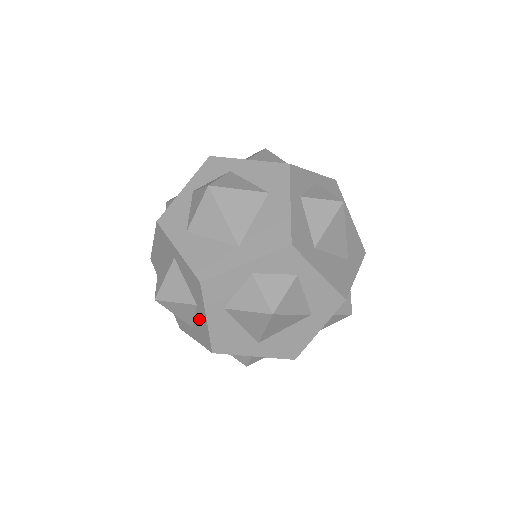
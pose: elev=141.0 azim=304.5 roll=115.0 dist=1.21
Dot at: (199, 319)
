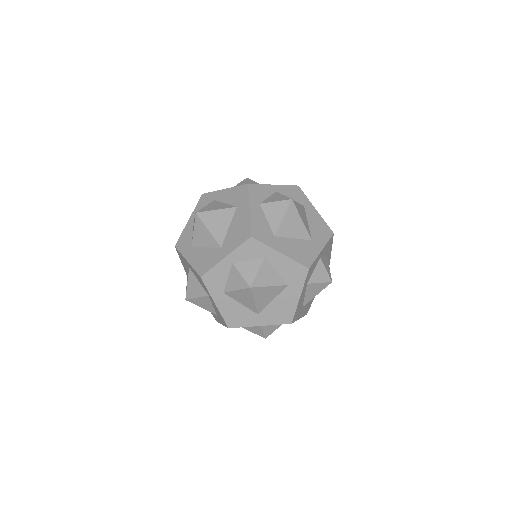
Dot at: (214, 314)
